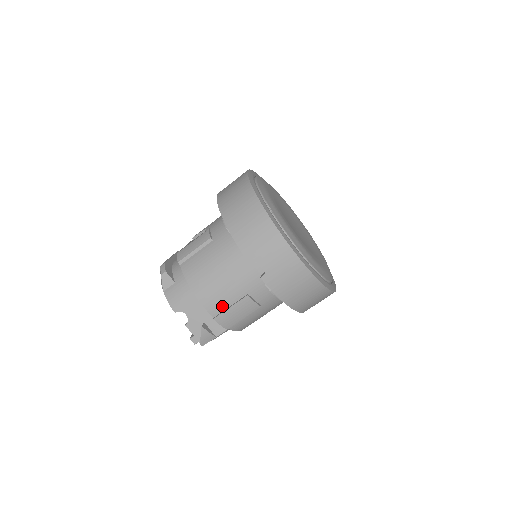
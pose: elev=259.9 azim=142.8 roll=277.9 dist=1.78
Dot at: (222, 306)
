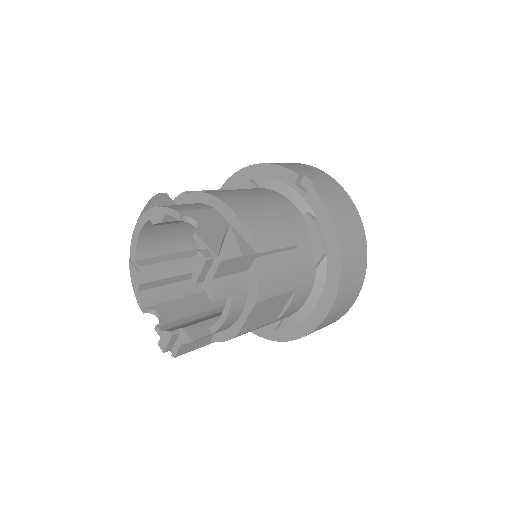
Dot at: (255, 218)
